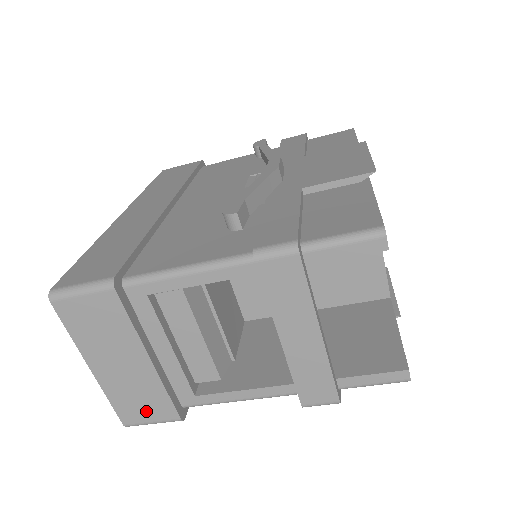
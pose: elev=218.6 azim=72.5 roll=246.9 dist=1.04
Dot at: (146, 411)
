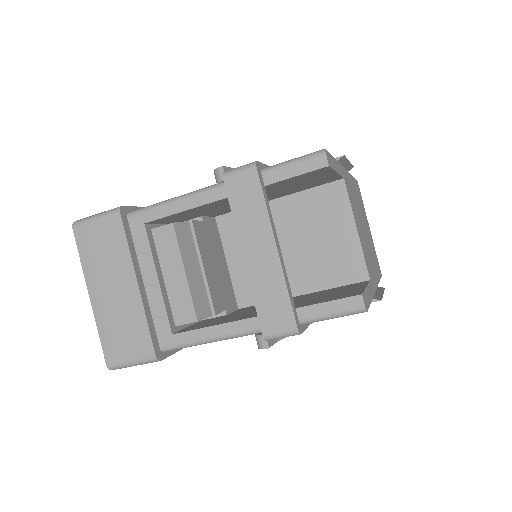
Dot at: (127, 346)
